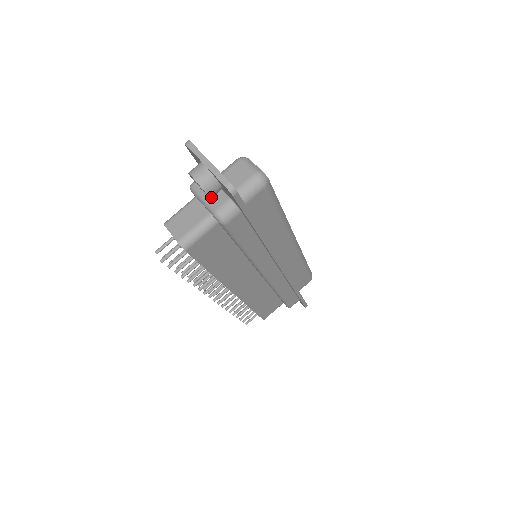
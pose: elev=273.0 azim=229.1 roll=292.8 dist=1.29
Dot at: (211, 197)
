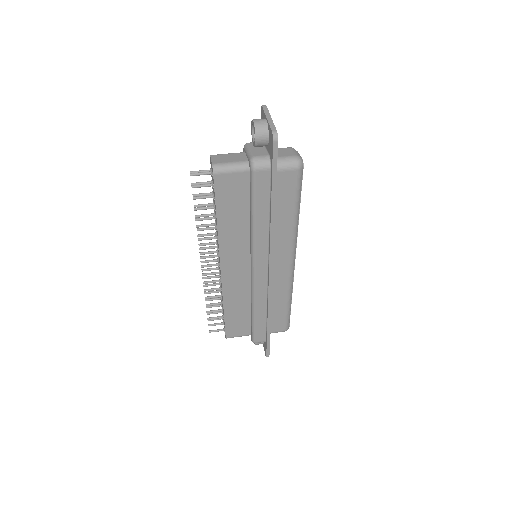
Dot at: (257, 144)
